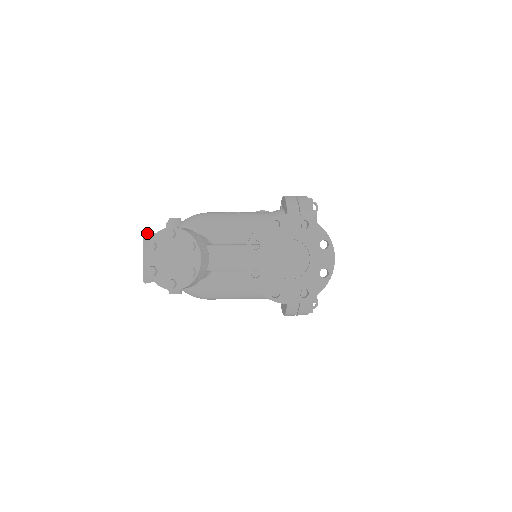
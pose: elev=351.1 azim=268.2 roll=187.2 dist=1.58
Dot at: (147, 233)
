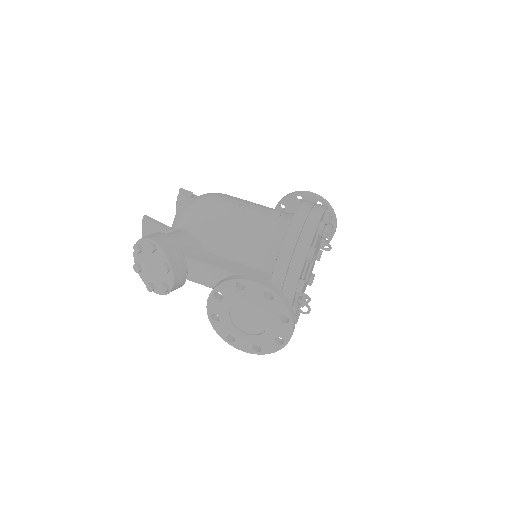
Dot at: (146, 218)
